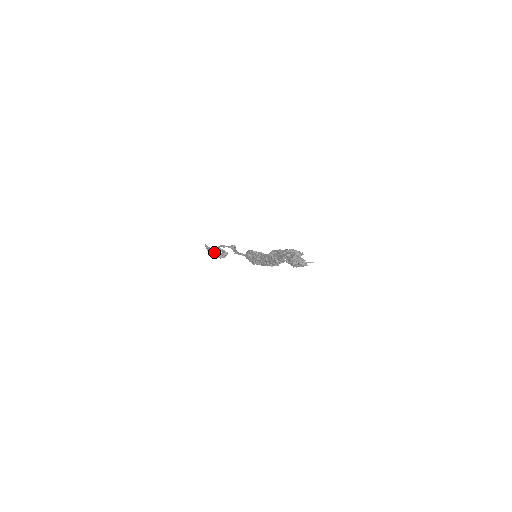
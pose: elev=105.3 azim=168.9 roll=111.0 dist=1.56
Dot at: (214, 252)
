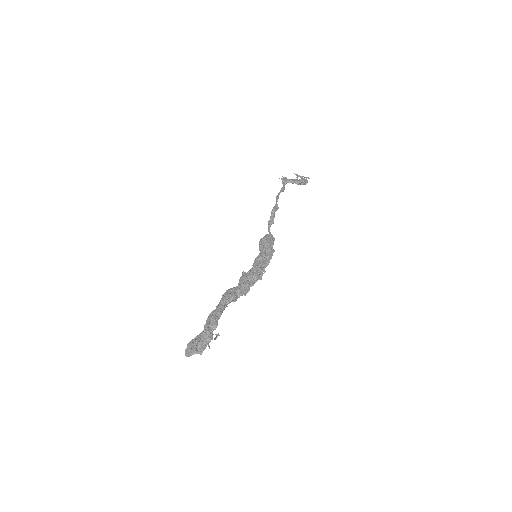
Dot at: (292, 183)
